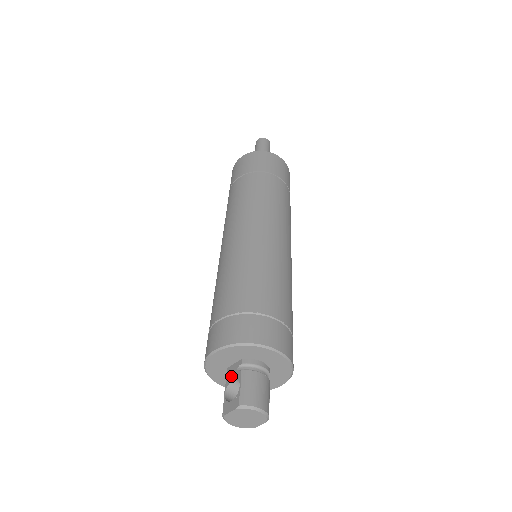
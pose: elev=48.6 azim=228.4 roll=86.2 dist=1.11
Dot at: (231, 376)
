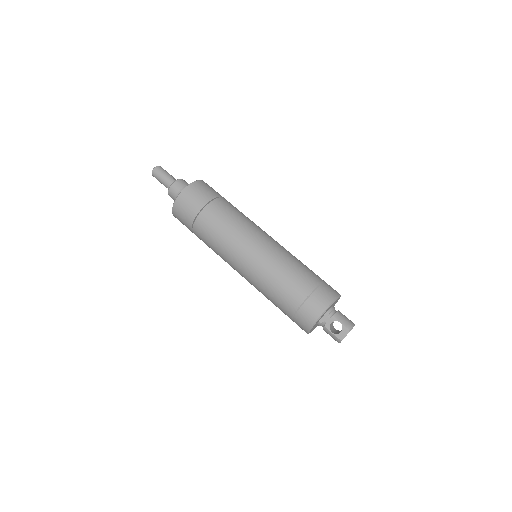
Dot at: (327, 323)
